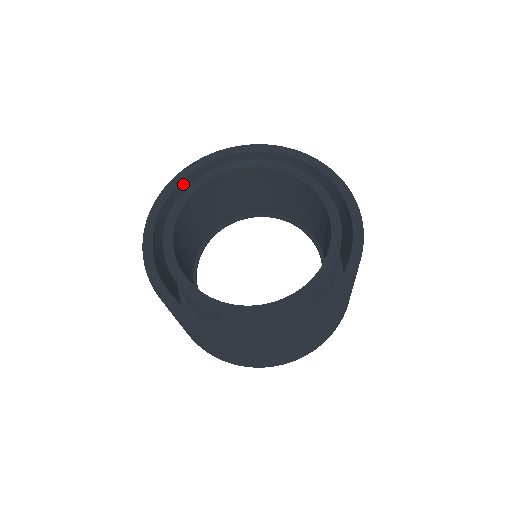
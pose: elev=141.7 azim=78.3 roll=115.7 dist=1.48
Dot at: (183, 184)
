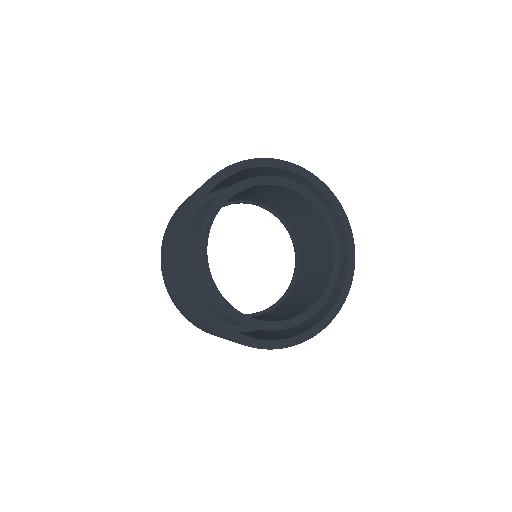
Dot at: occluded
